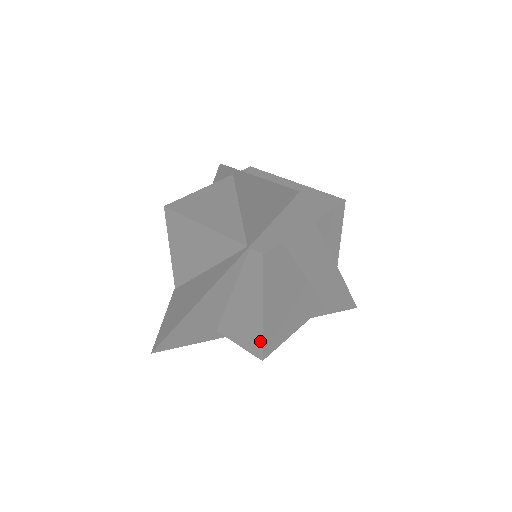
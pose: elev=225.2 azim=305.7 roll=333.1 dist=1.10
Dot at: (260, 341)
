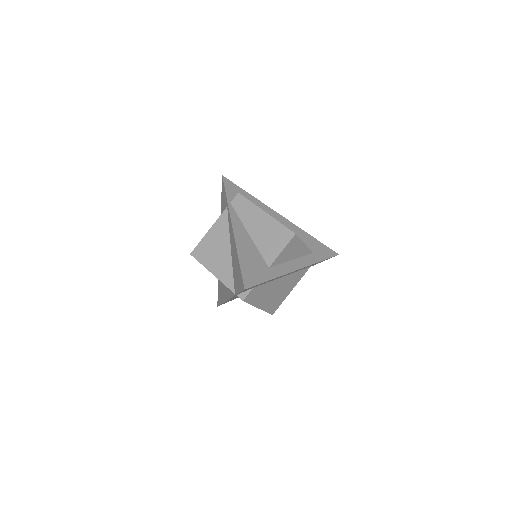
Dot at: occluded
